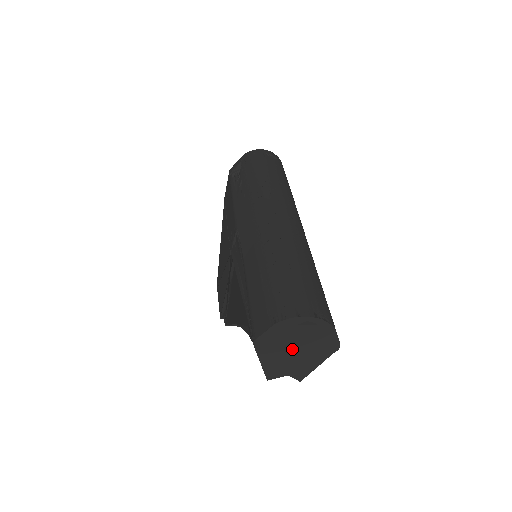
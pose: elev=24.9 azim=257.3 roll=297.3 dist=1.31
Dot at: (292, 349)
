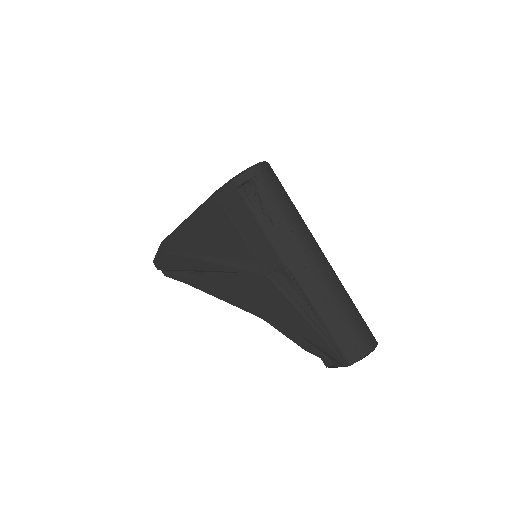
Dot at: occluded
